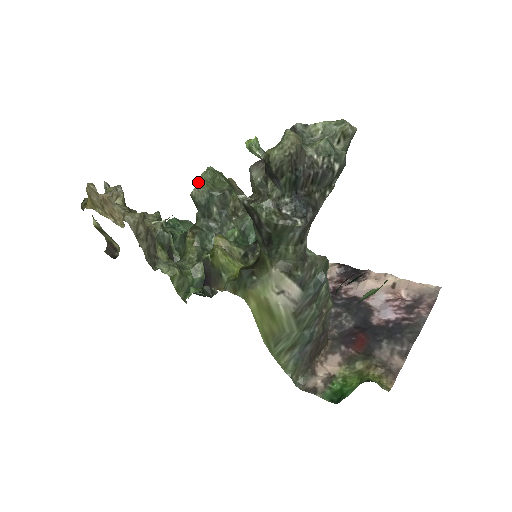
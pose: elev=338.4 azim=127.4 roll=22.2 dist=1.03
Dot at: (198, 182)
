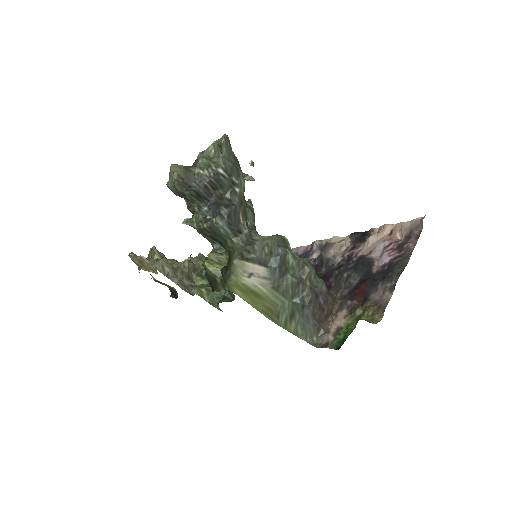
Dot at: occluded
